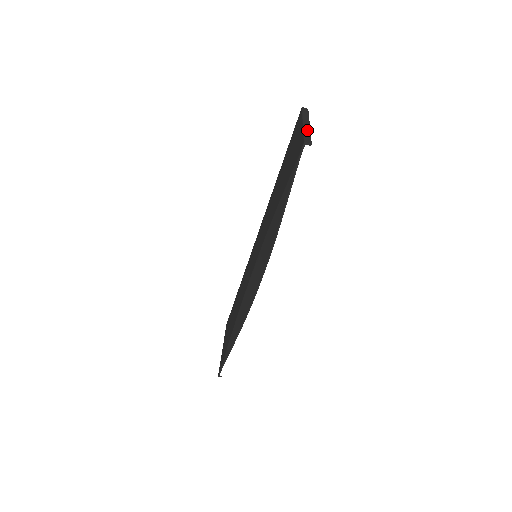
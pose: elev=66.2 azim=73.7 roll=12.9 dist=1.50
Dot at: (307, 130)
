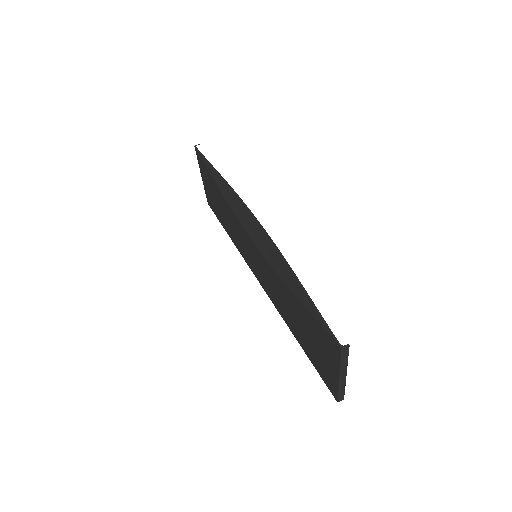
Dot at: occluded
